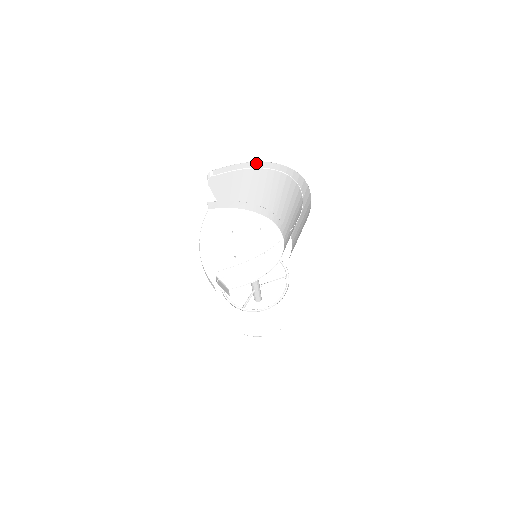
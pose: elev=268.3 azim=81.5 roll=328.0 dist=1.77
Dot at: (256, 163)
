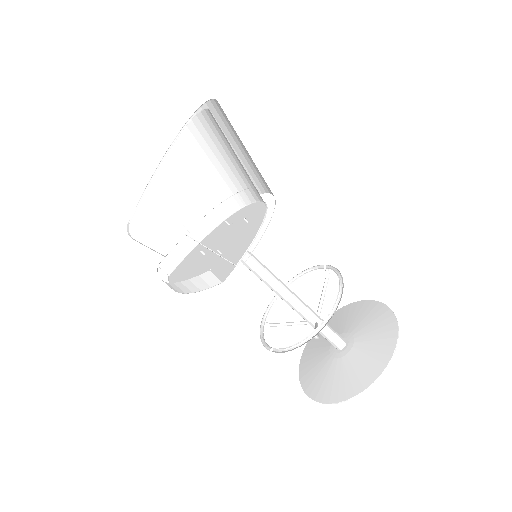
Dot at: occluded
